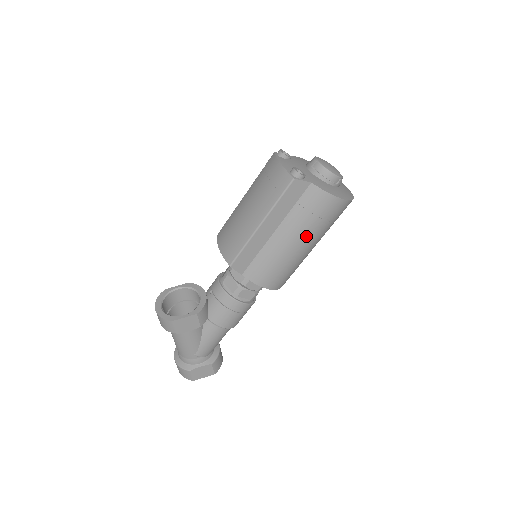
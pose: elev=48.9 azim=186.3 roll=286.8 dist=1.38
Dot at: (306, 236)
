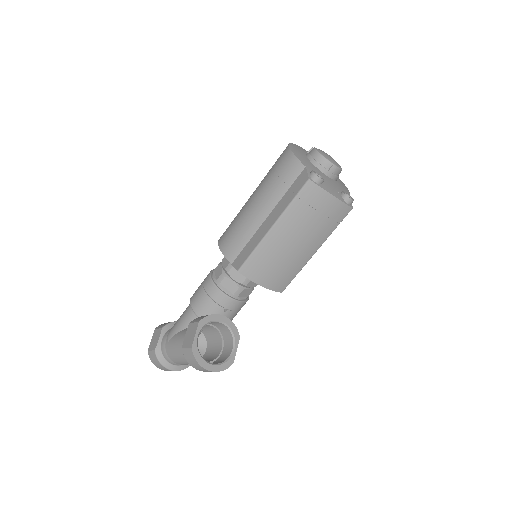
Dot at: occluded
